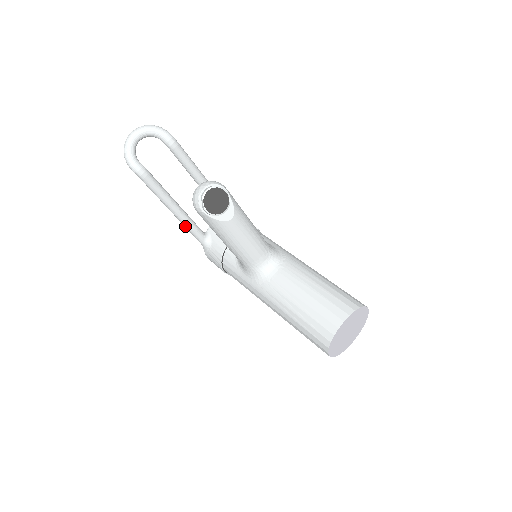
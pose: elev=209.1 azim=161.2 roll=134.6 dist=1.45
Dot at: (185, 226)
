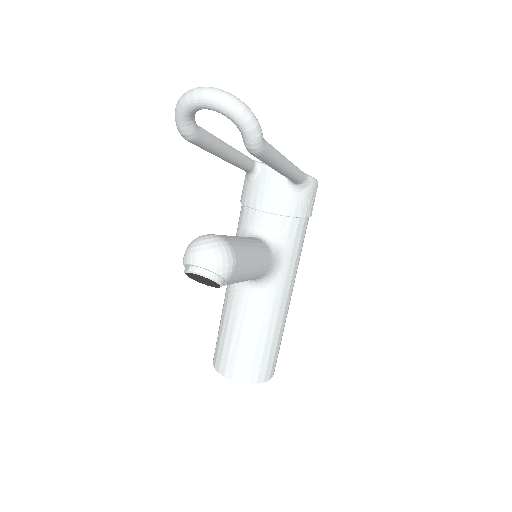
Dot at: occluded
